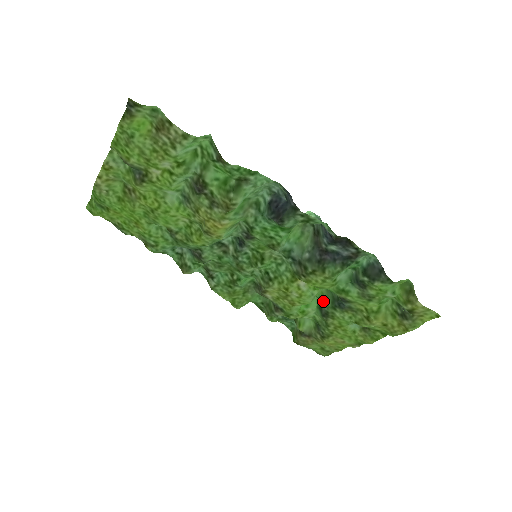
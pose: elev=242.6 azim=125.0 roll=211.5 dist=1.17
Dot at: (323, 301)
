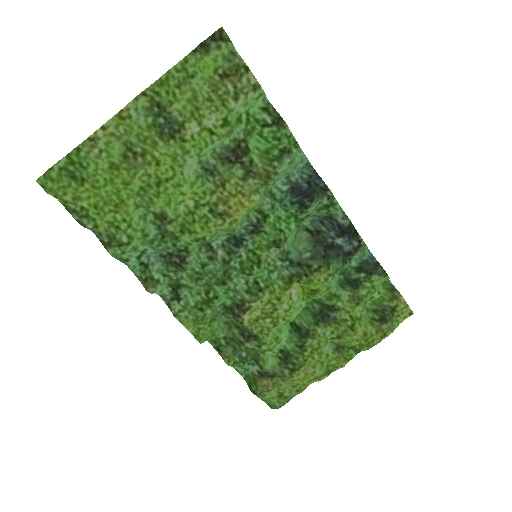
Dot at: (301, 320)
